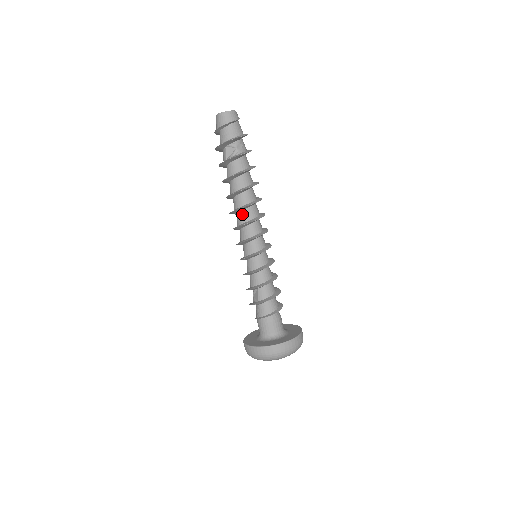
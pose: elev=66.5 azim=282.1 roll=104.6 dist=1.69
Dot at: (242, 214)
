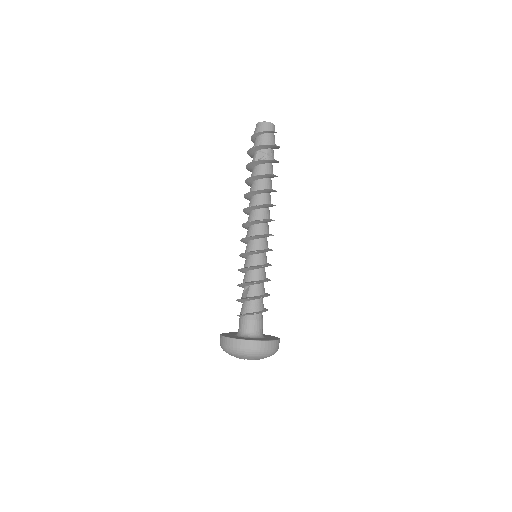
Dot at: (255, 212)
